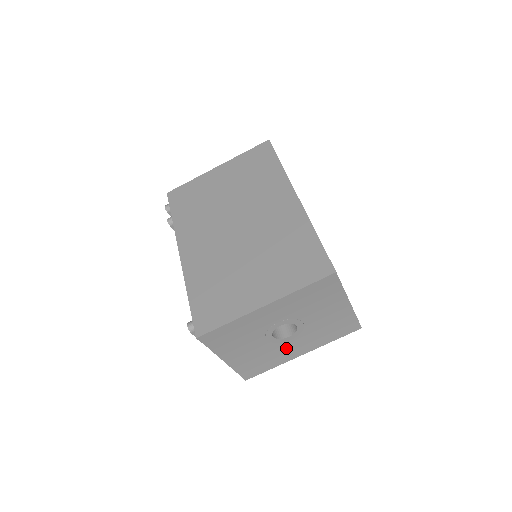
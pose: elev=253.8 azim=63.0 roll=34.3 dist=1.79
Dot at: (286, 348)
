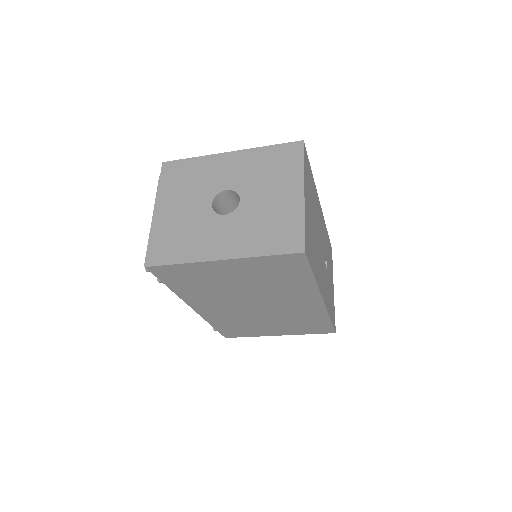
Dot at: occluded
